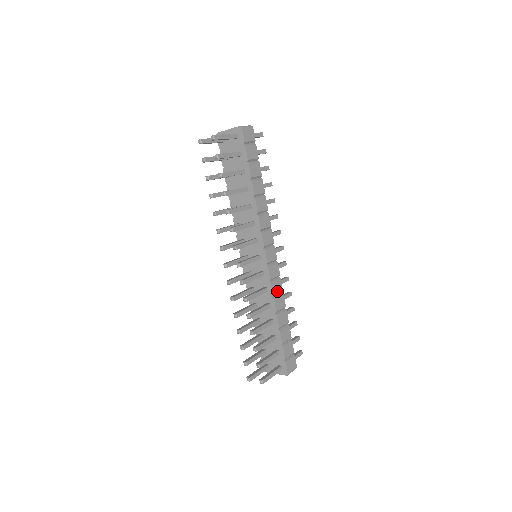
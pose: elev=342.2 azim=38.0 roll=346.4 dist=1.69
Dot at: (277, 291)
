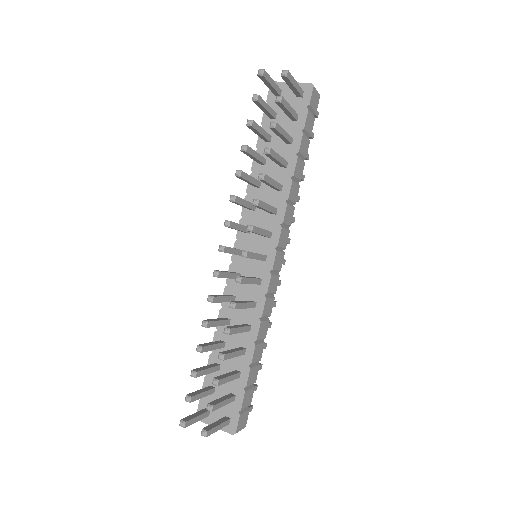
Dot at: (266, 312)
